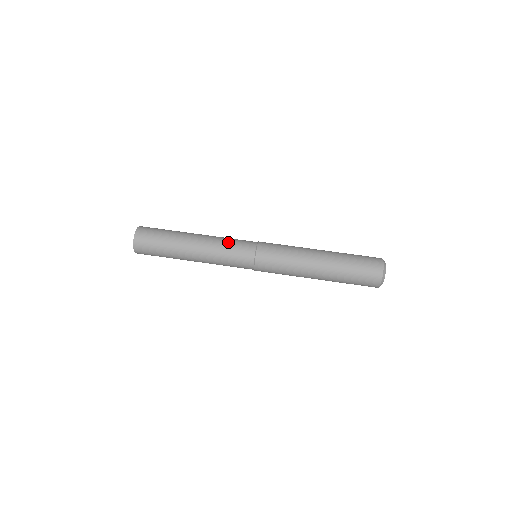
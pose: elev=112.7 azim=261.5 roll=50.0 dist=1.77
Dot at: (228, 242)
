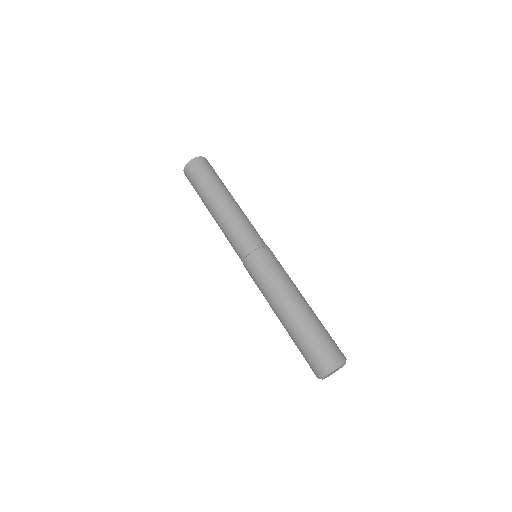
Dot at: (243, 225)
